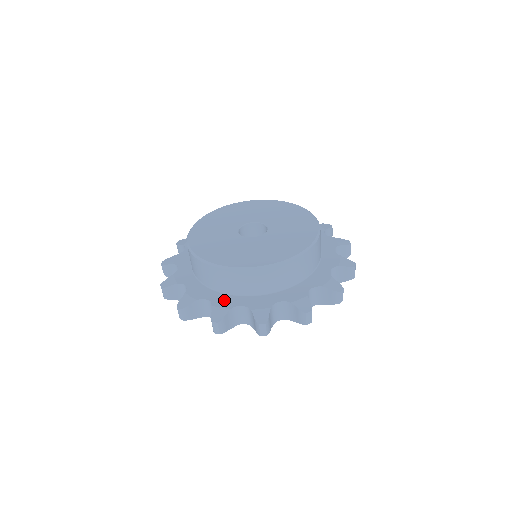
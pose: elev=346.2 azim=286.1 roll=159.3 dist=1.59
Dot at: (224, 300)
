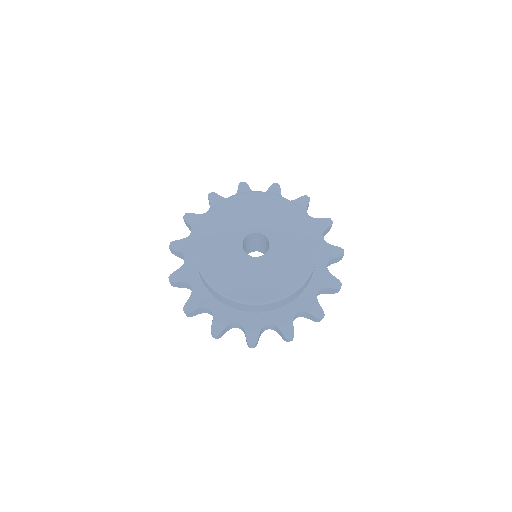
Dot at: (201, 295)
